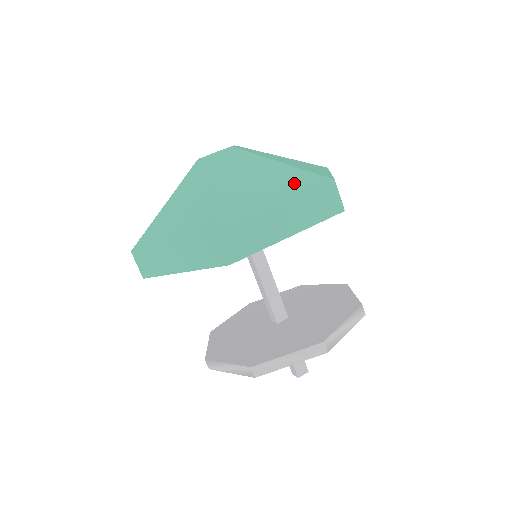
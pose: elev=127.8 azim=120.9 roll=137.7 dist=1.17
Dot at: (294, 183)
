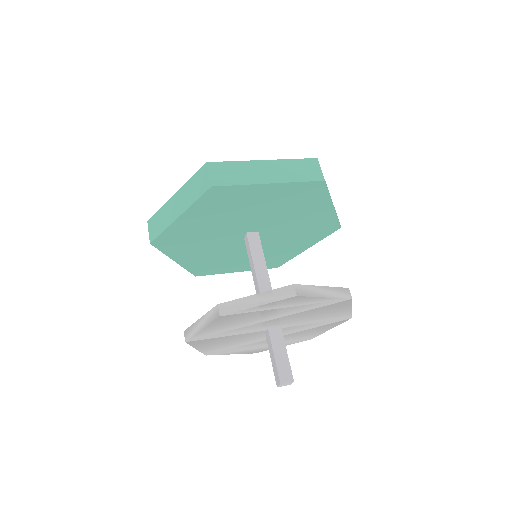
Dot at: occluded
